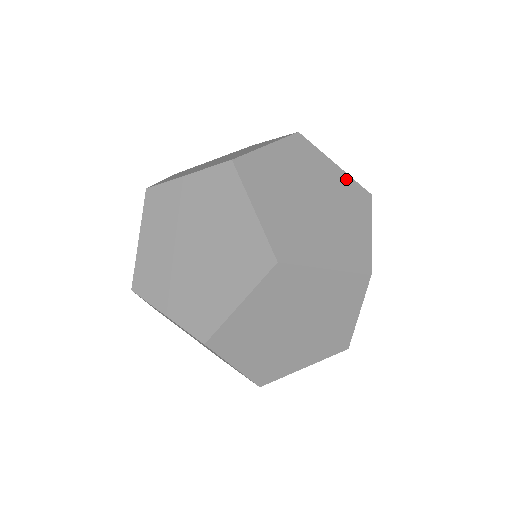
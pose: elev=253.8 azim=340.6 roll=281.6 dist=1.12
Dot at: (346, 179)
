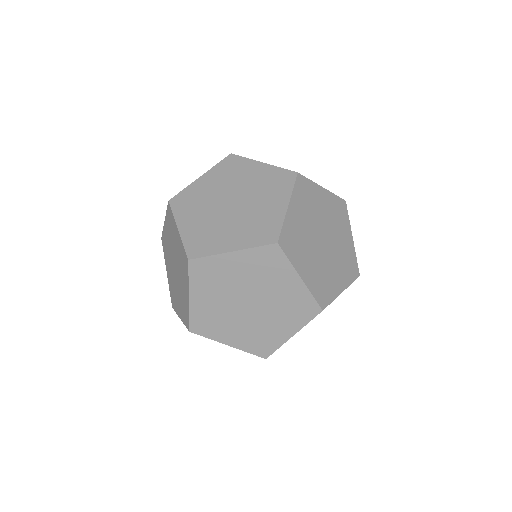
Dot at: (331, 198)
